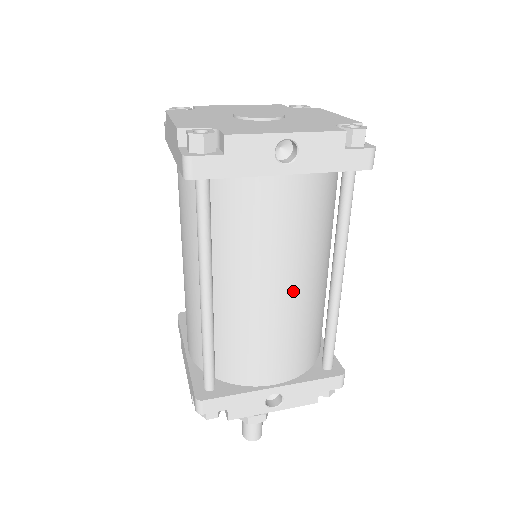
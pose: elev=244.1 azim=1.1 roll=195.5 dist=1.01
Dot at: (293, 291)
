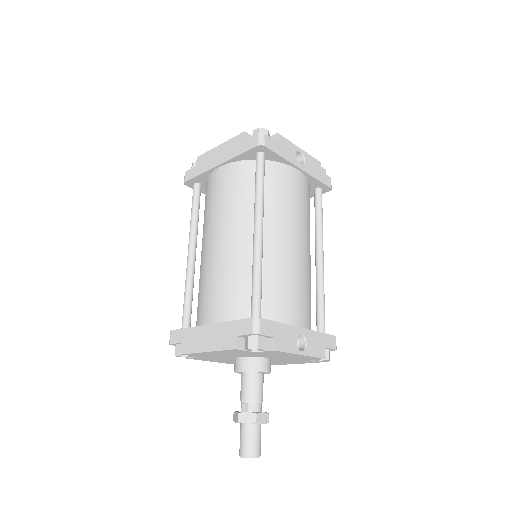
Dot at: (305, 249)
